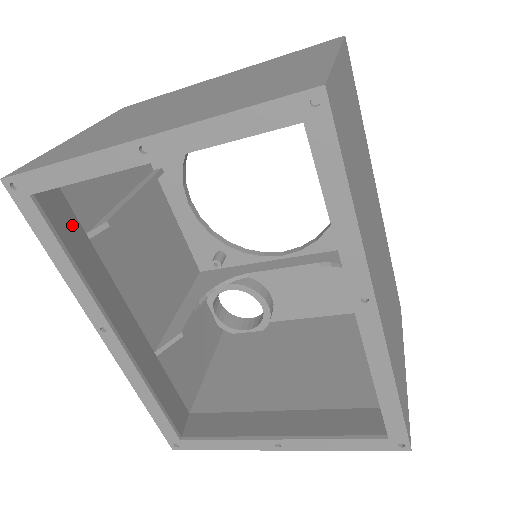
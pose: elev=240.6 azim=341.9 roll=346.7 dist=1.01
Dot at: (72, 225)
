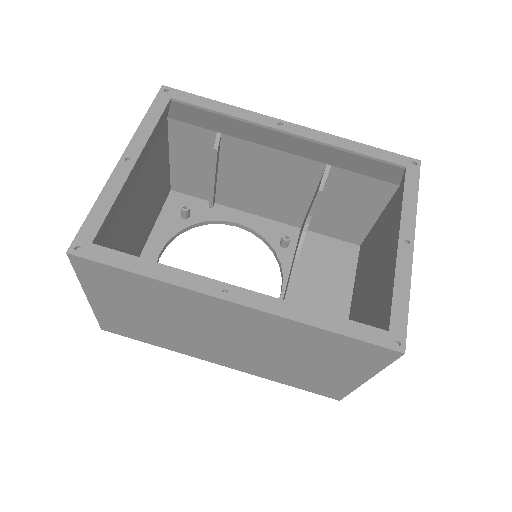
Dot at: occluded
